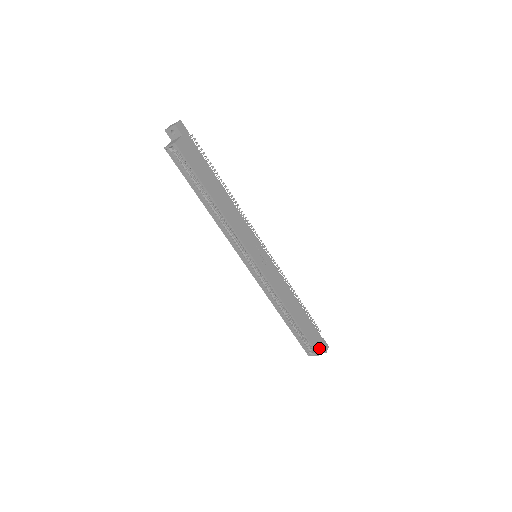
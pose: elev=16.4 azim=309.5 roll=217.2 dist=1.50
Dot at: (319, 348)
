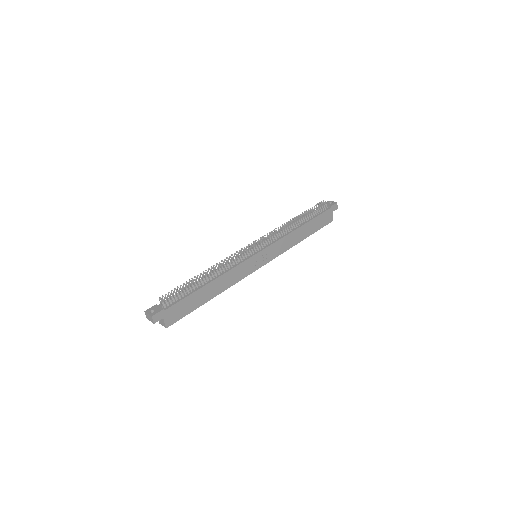
Dot at: (331, 217)
